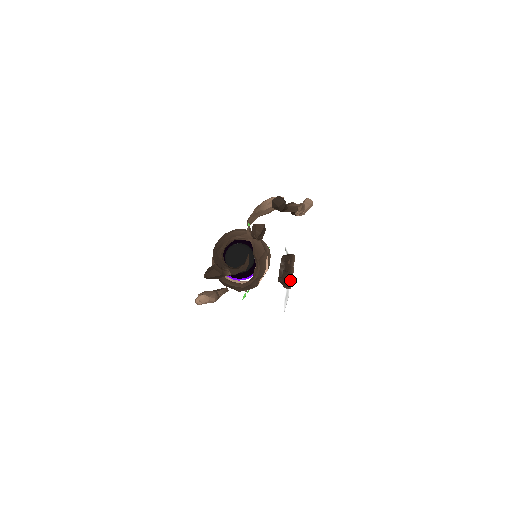
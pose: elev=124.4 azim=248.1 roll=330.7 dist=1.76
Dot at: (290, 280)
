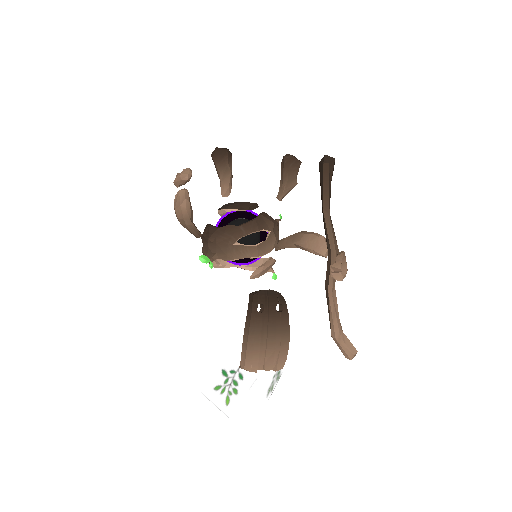
Dot at: (258, 341)
